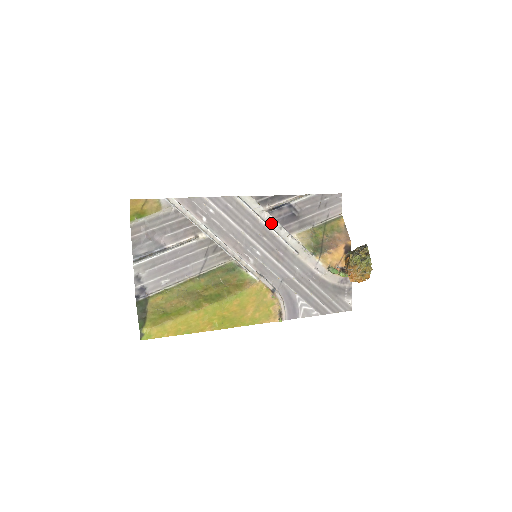
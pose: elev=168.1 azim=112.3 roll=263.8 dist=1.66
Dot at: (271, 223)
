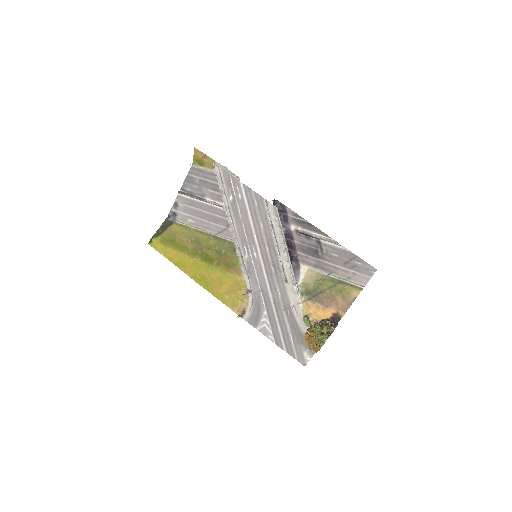
Dot at: (279, 241)
